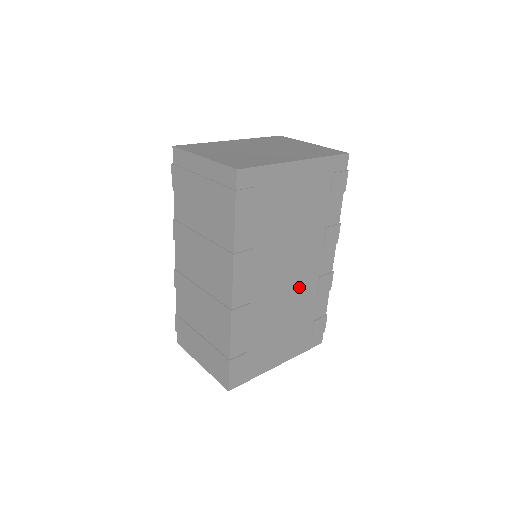
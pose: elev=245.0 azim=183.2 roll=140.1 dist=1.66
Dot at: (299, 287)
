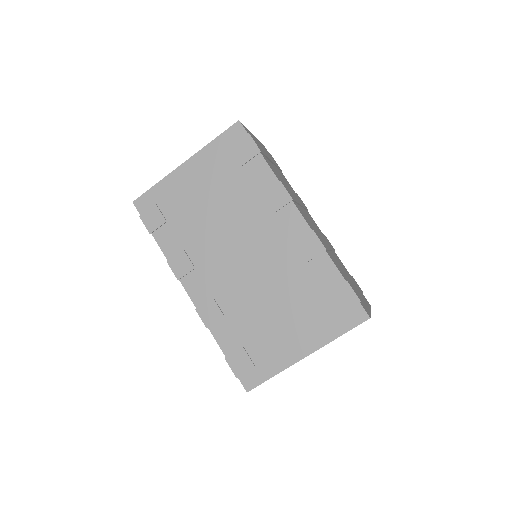
Dot at: (270, 264)
